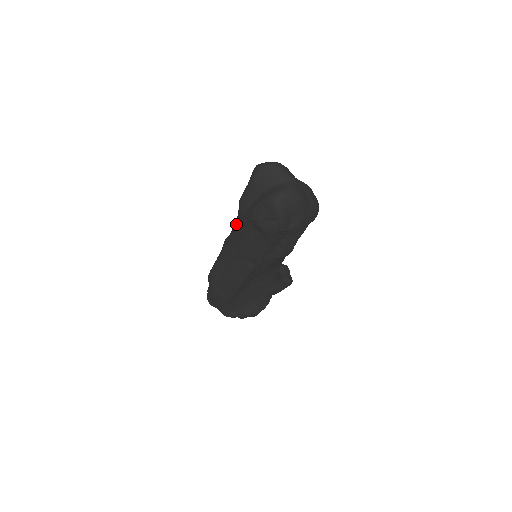
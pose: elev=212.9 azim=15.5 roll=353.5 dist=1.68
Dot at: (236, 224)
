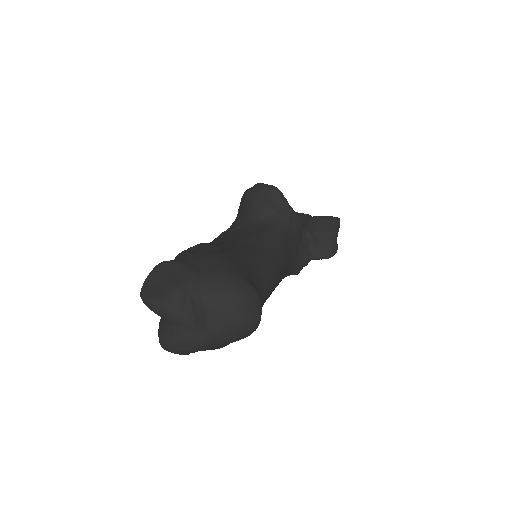
Dot at: occluded
